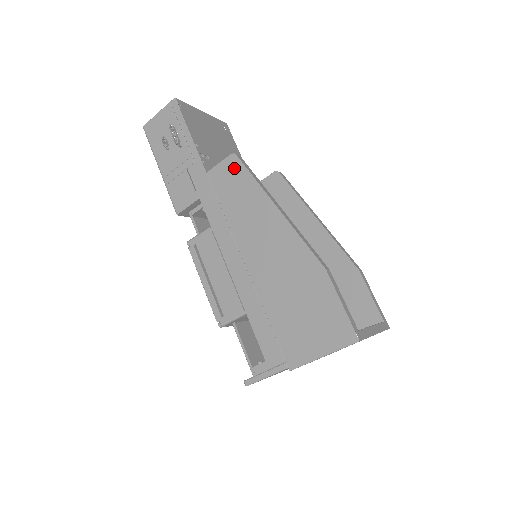
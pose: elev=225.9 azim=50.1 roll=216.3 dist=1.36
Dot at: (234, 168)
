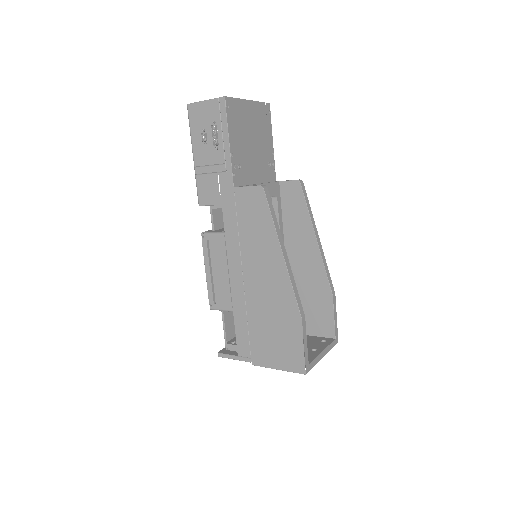
Dot at: (258, 199)
